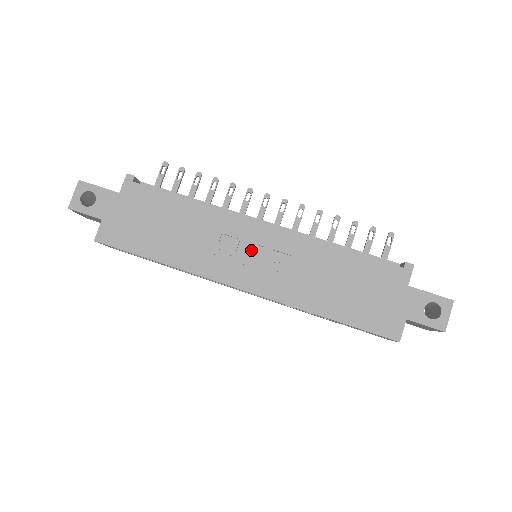
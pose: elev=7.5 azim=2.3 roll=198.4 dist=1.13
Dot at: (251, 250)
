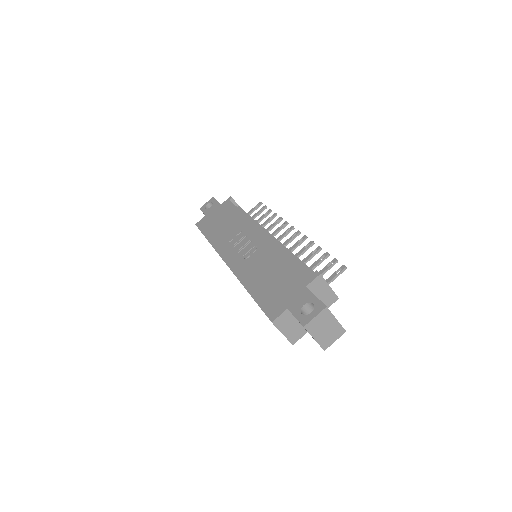
Dot at: (246, 243)
